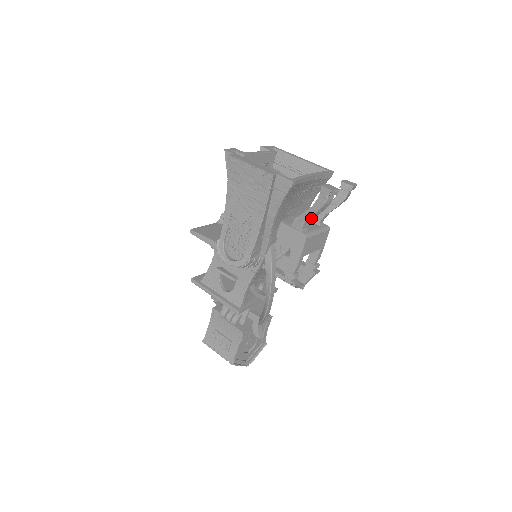
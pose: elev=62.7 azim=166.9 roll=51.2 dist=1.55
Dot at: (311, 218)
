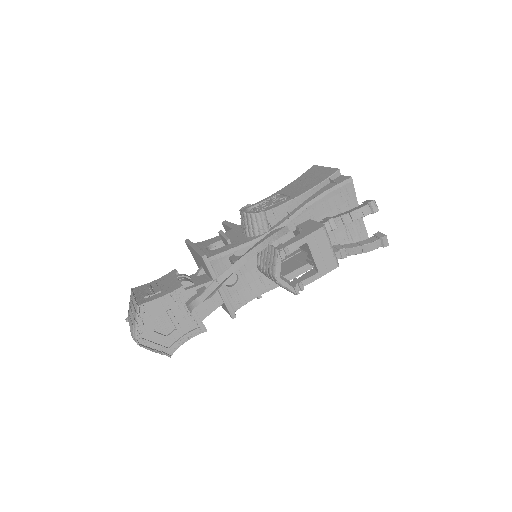
Dot at: (338, 222)
